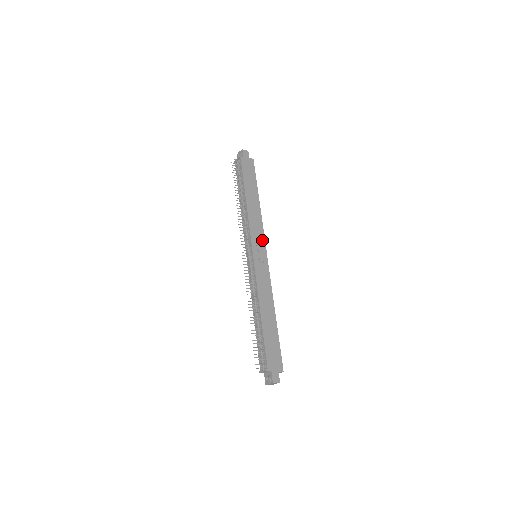
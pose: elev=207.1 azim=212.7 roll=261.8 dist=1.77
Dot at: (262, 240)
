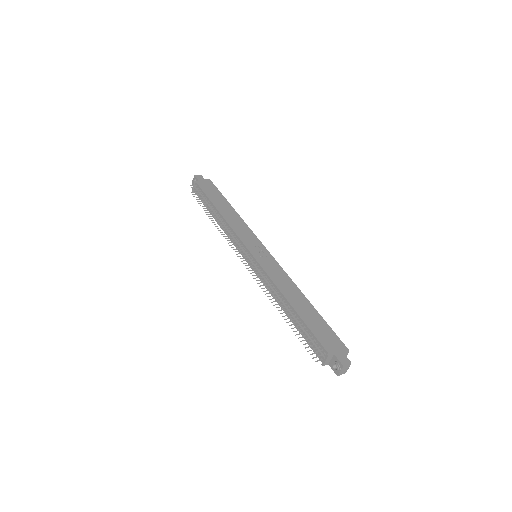
Dot at: (254, 239)
